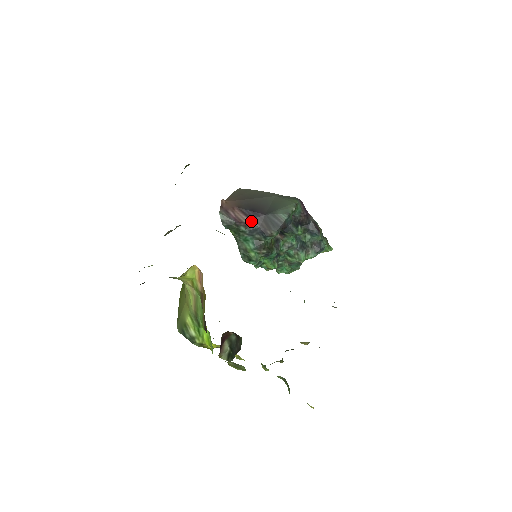
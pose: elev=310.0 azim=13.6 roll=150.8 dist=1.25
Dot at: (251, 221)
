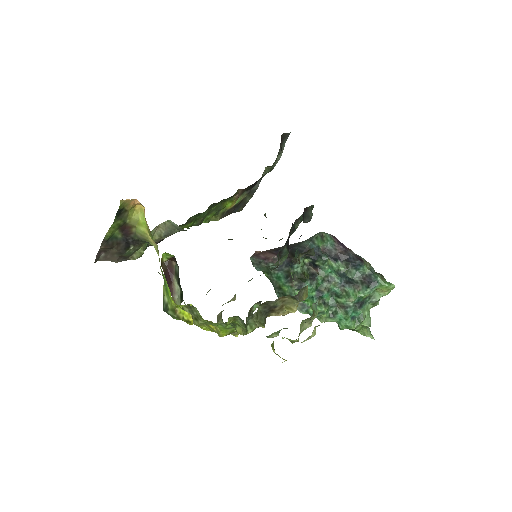
Dot at: occluded
